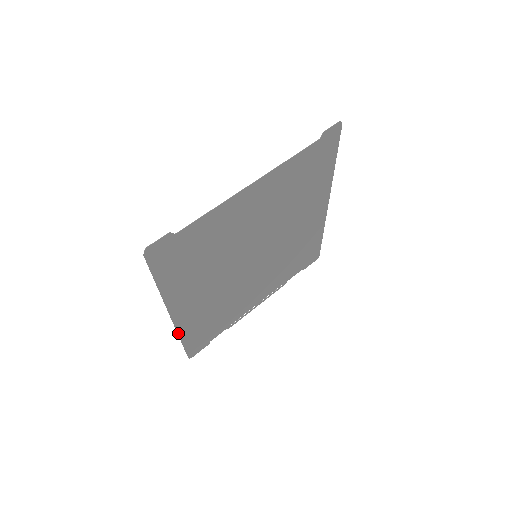
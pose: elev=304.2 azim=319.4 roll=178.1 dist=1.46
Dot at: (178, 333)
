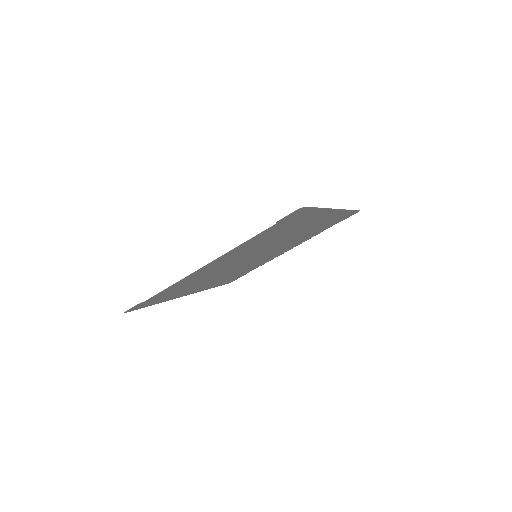
Dot at: (203, 290)
